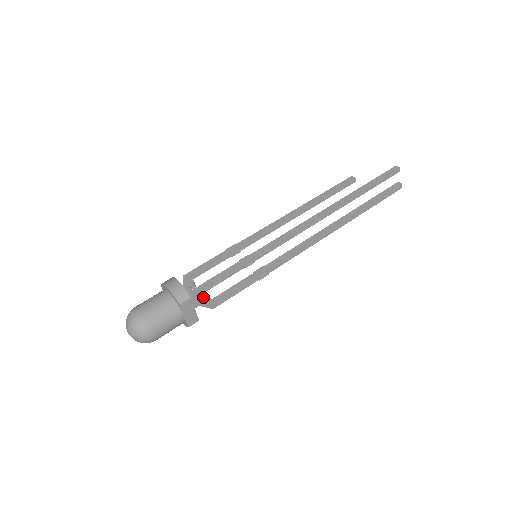
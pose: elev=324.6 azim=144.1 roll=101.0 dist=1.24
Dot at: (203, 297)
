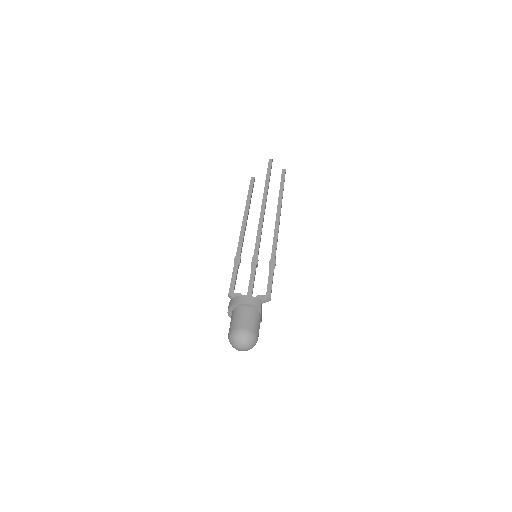
Dot at: (259, 298)
